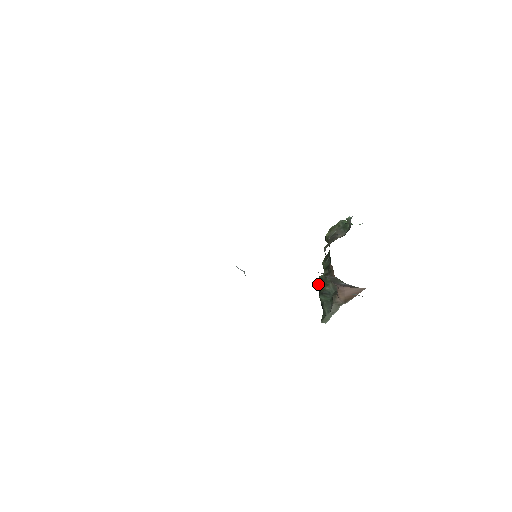
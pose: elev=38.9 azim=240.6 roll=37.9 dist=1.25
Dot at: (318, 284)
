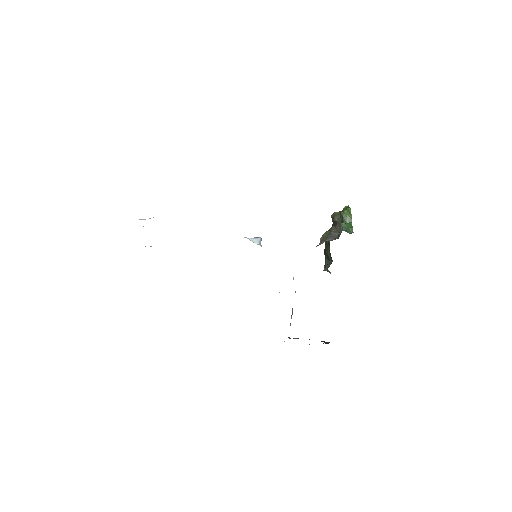
Dot at: (325, 242)
